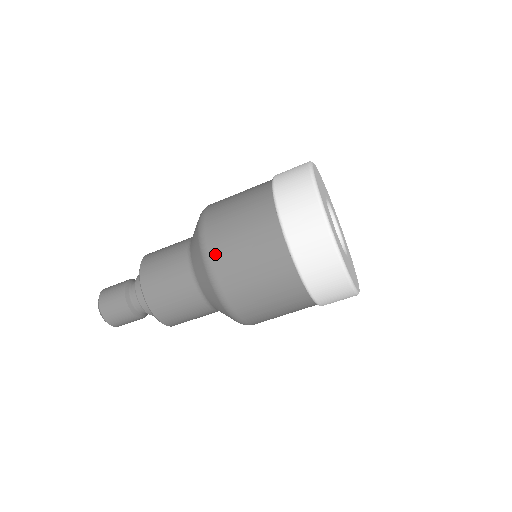
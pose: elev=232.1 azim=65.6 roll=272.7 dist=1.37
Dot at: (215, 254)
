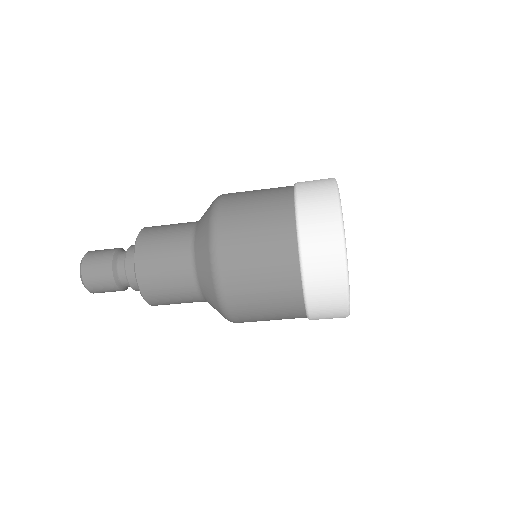
Dot at: (233, 304)
